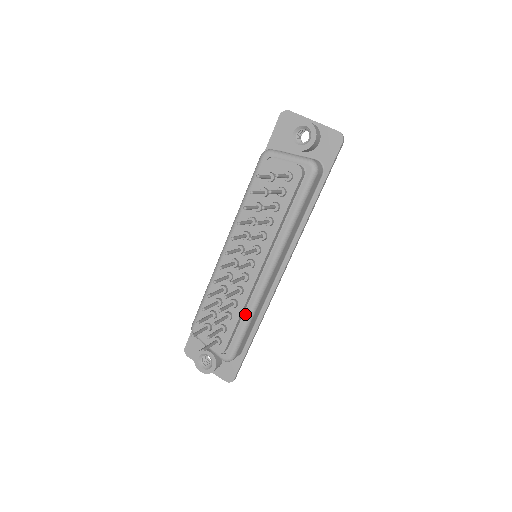
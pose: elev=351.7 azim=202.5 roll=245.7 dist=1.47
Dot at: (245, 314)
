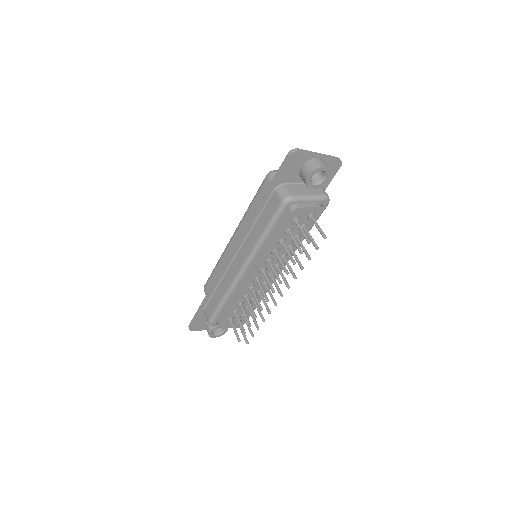
Dot at: occluded
